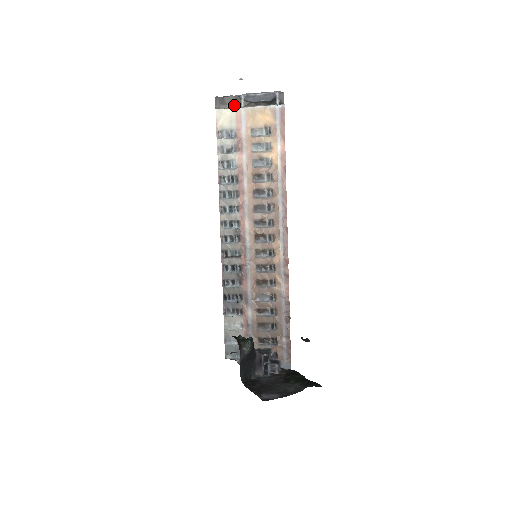
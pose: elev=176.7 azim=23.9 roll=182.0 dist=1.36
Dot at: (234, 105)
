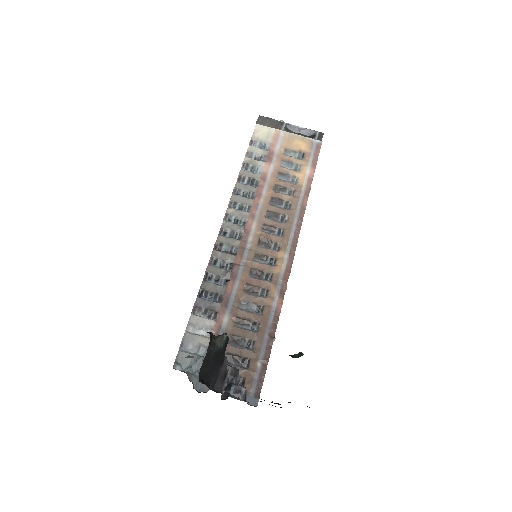
Dot at: (275, 127)
